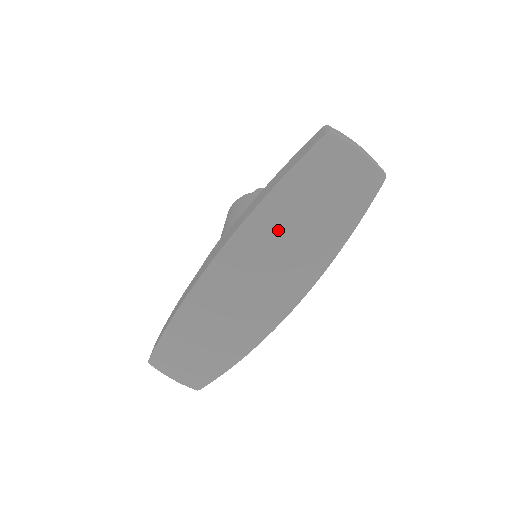
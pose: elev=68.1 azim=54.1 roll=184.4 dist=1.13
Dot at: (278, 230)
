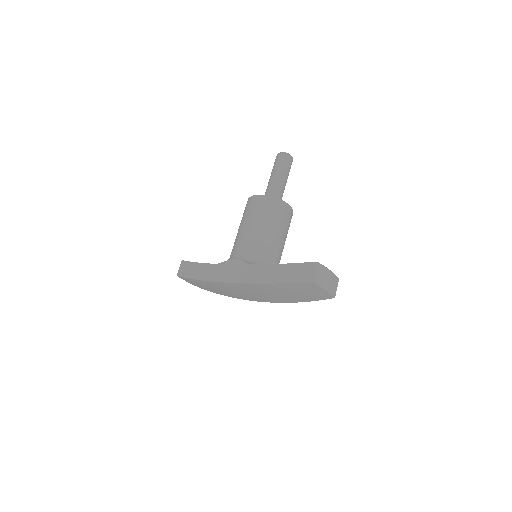
Dot at: (268, 291)
